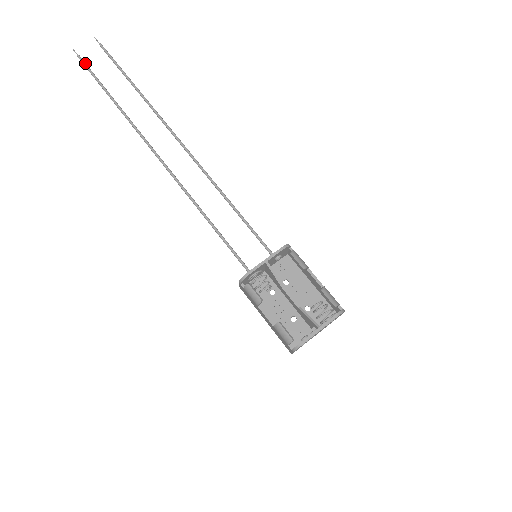
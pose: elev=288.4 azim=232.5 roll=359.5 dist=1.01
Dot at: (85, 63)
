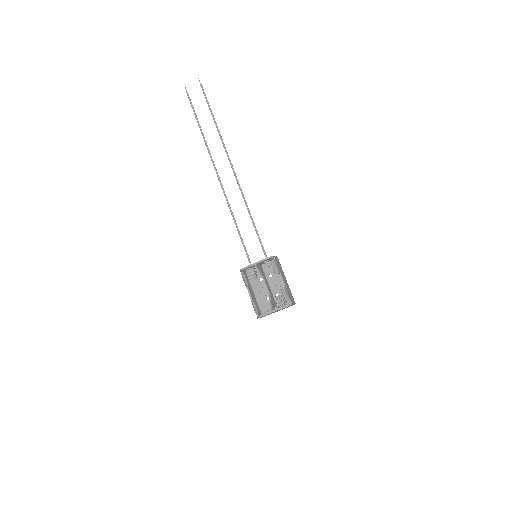
Dot at: (190, 99)
